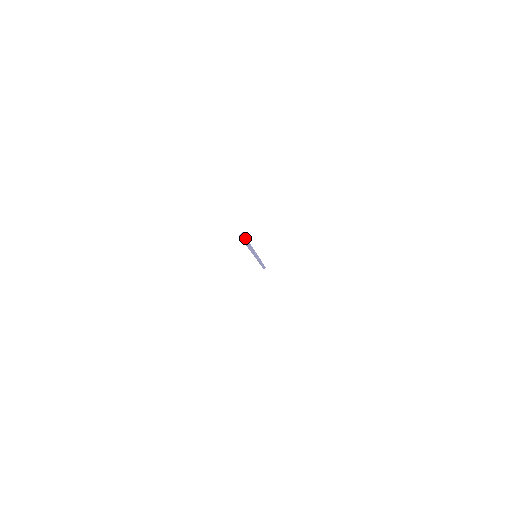
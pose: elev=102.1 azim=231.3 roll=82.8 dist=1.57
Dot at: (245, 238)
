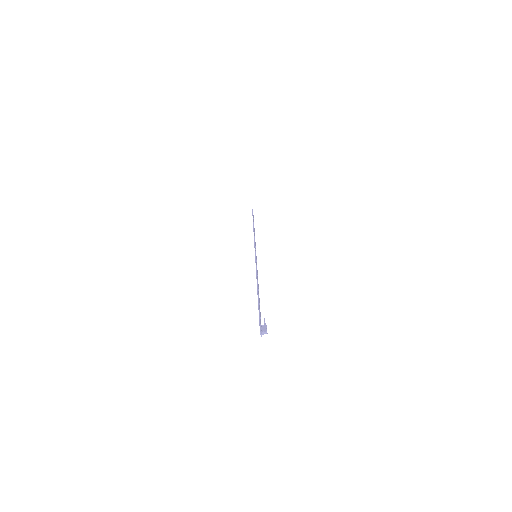
Dot at: (266, 332)
